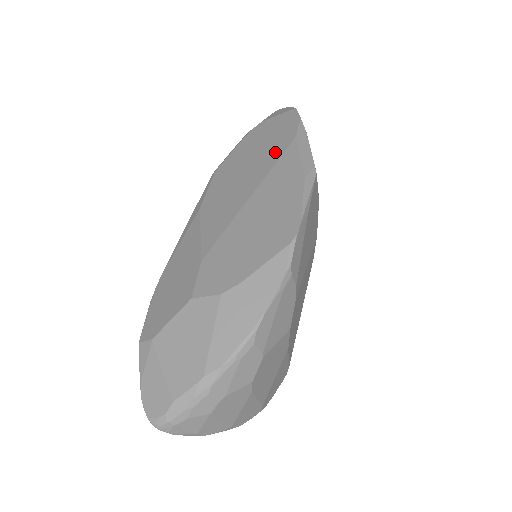
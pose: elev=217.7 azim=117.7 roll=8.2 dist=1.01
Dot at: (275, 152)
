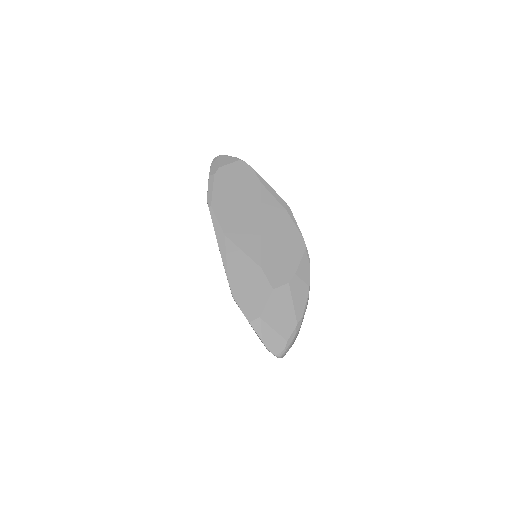
Dot at: (254, 193)
